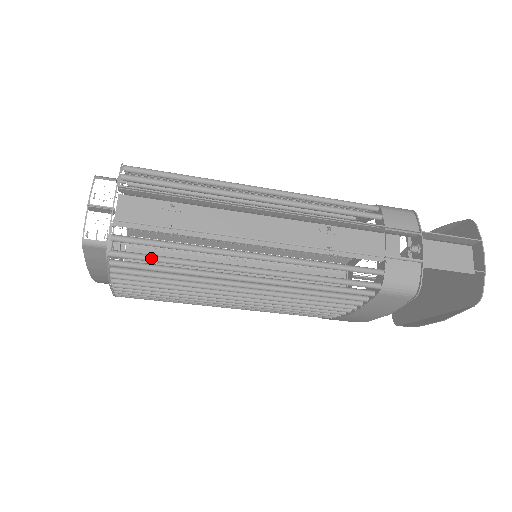
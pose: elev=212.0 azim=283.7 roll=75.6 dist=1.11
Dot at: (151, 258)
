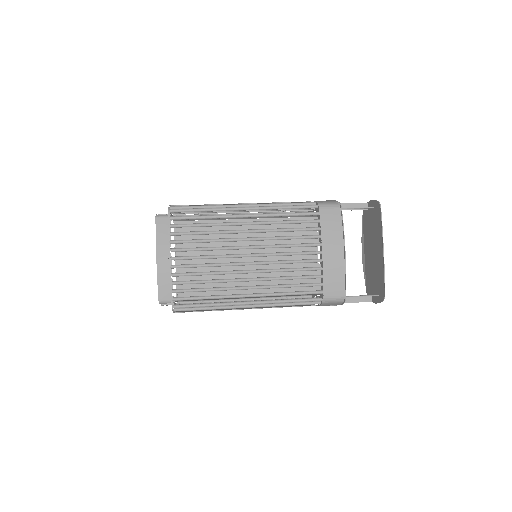
Dot at: occluded
